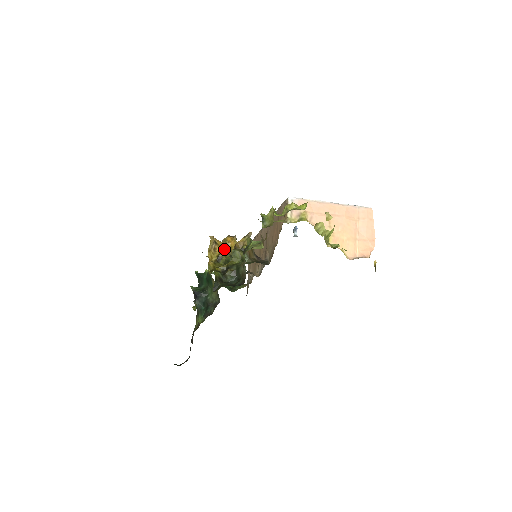
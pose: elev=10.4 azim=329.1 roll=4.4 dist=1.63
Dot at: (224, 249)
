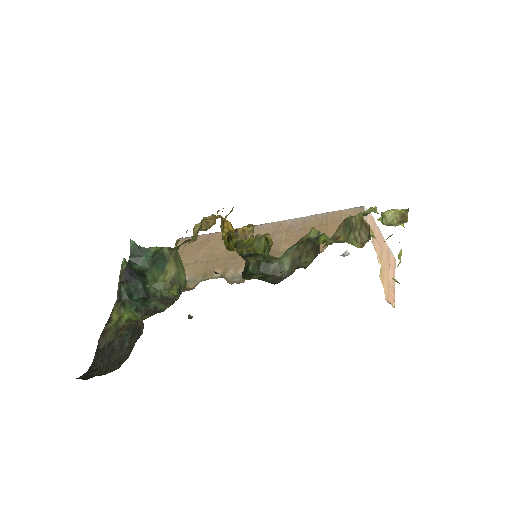
Dot at: occluded
